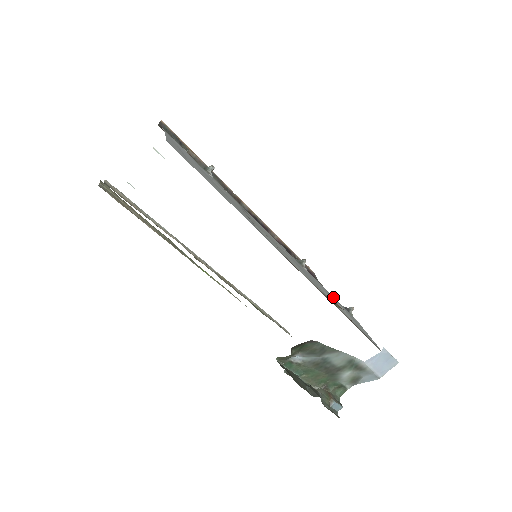
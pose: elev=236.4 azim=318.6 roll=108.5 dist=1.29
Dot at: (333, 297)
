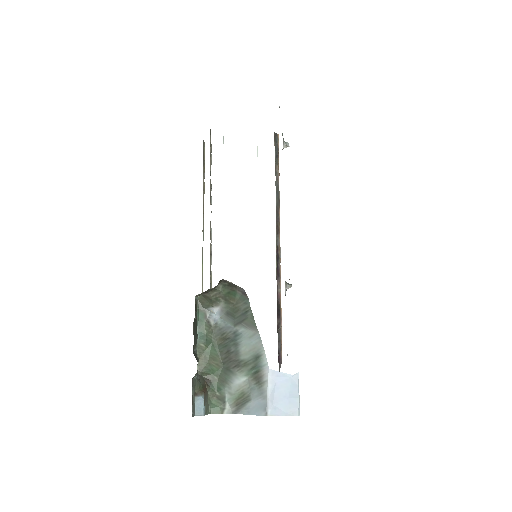
Dot at: occluded
